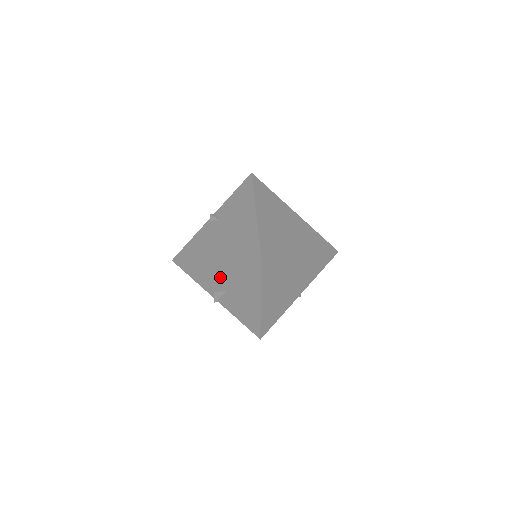
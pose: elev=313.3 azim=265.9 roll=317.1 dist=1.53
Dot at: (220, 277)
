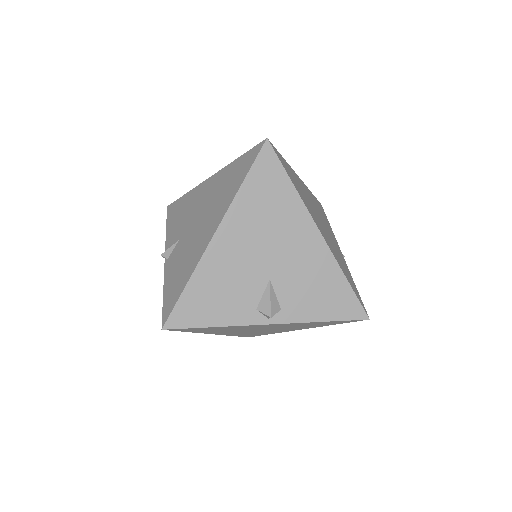
Dot at: (246, 260)
